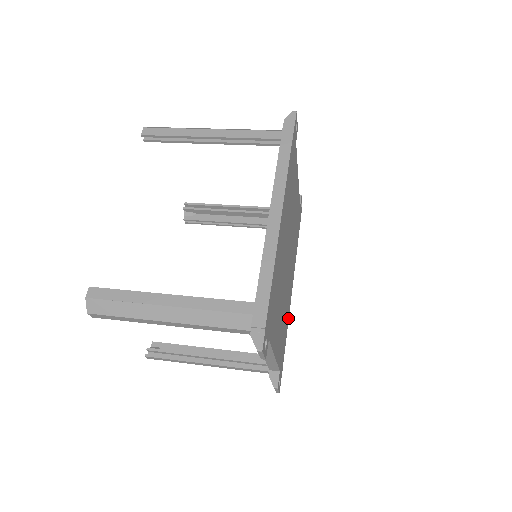
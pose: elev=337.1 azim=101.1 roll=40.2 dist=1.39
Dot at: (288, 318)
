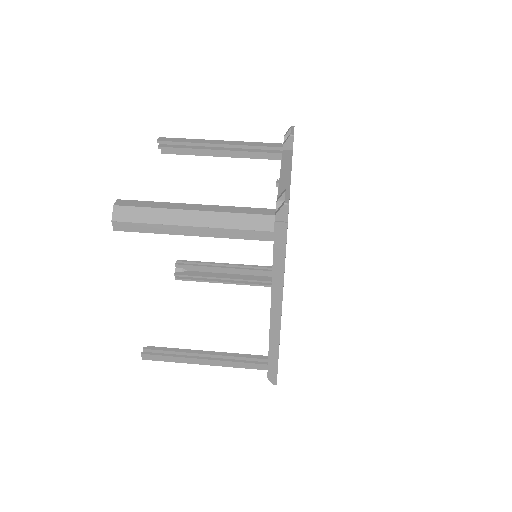
Dot at: occluded
